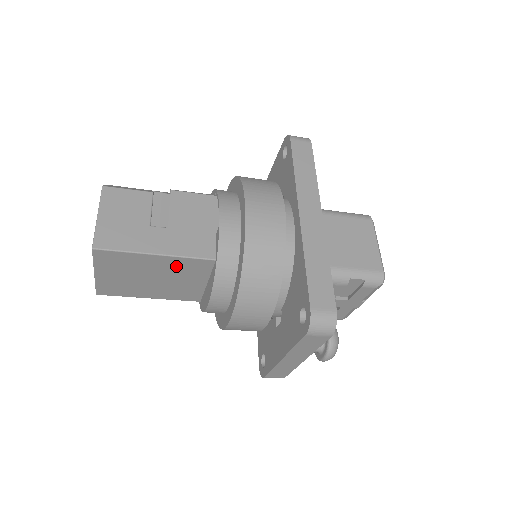
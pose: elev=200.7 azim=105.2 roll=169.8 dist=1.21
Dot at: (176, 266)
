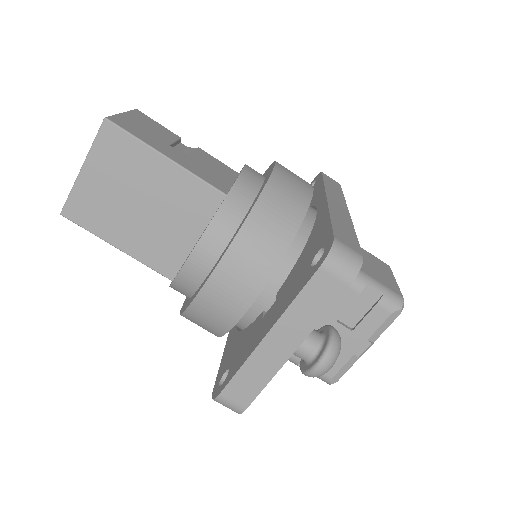
Dot at: (178, 190)
